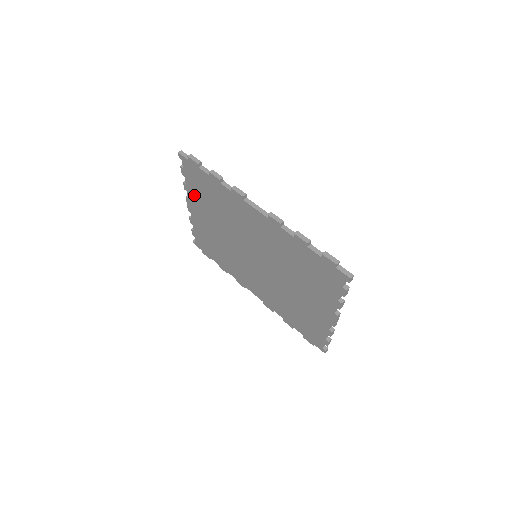
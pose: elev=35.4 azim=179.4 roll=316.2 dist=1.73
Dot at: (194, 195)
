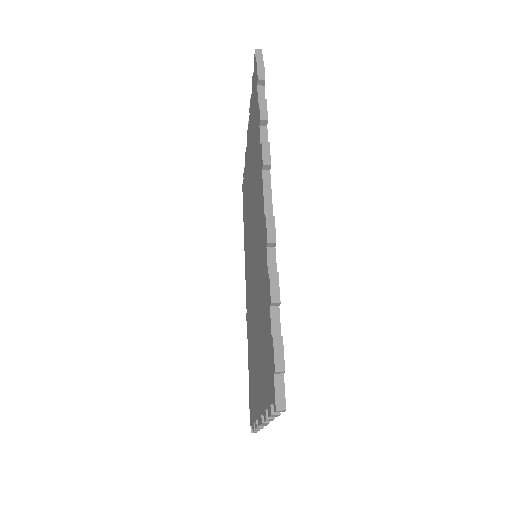
Dot at: (250, 124)
